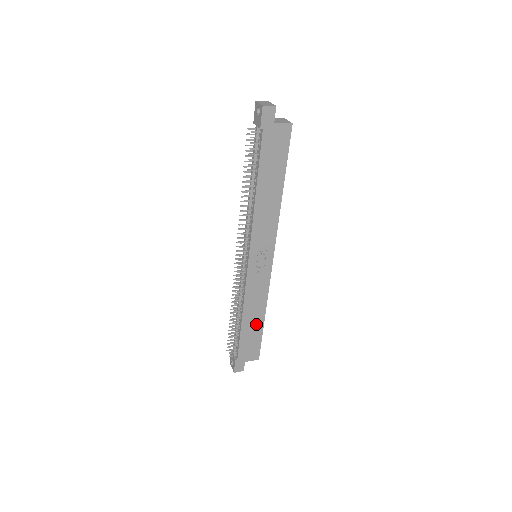
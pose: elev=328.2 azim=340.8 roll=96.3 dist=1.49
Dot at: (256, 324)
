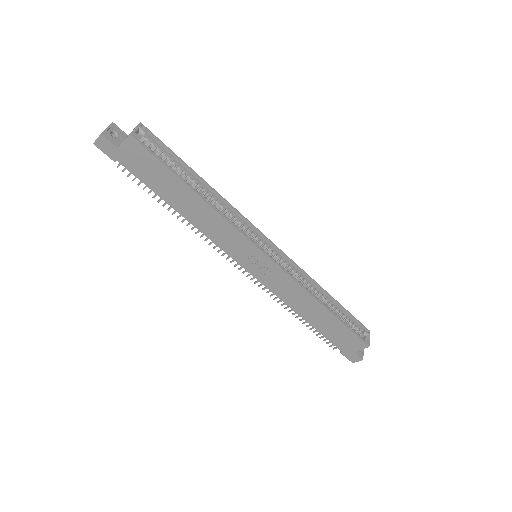
Dot at: (324, 317)
